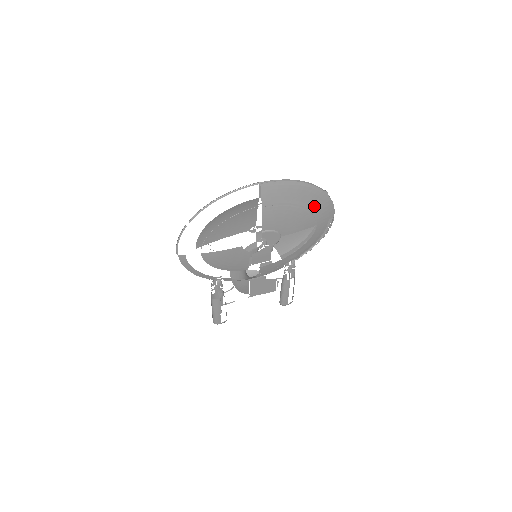
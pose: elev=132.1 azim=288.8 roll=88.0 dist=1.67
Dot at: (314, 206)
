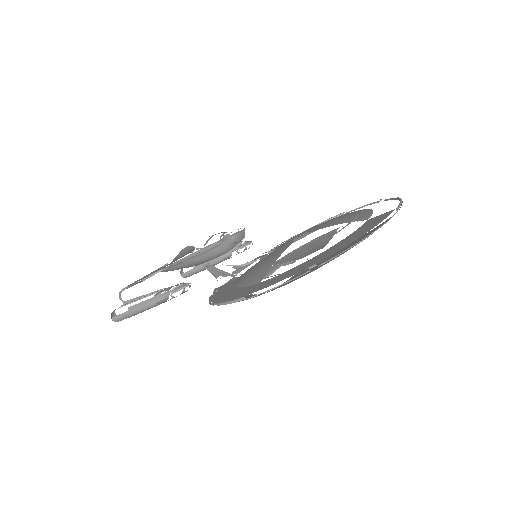
Dot at: occluded
